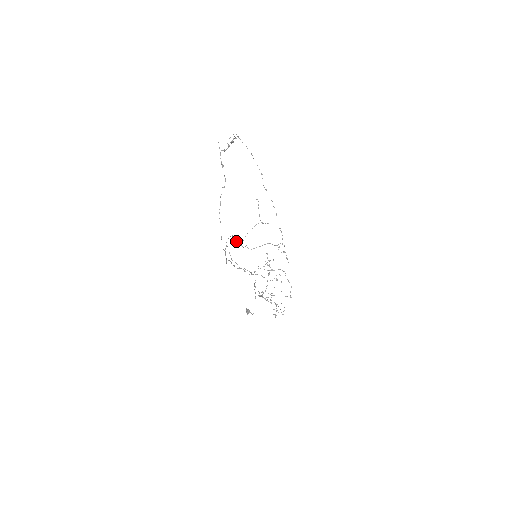
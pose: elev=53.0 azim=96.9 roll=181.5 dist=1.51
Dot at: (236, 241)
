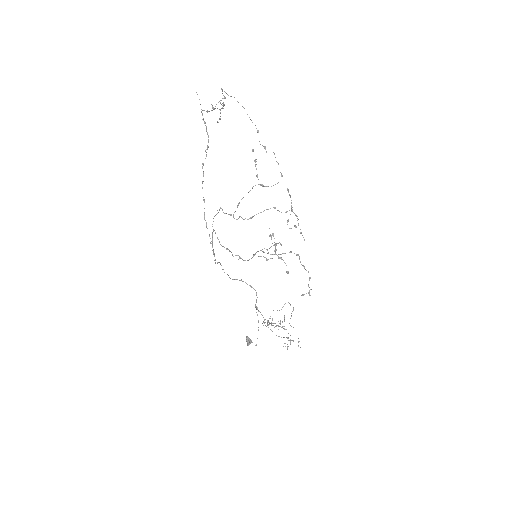
Dot at: (225, 213)
